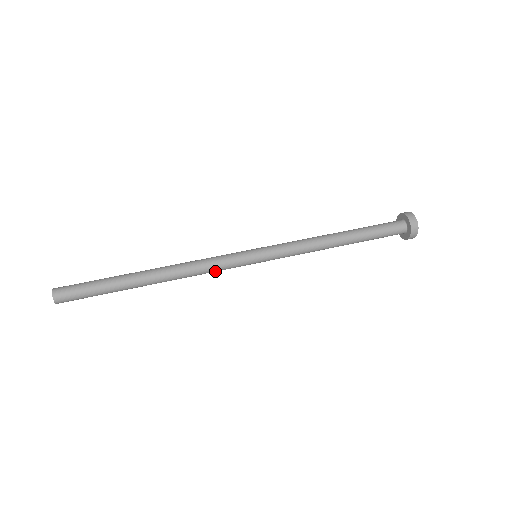
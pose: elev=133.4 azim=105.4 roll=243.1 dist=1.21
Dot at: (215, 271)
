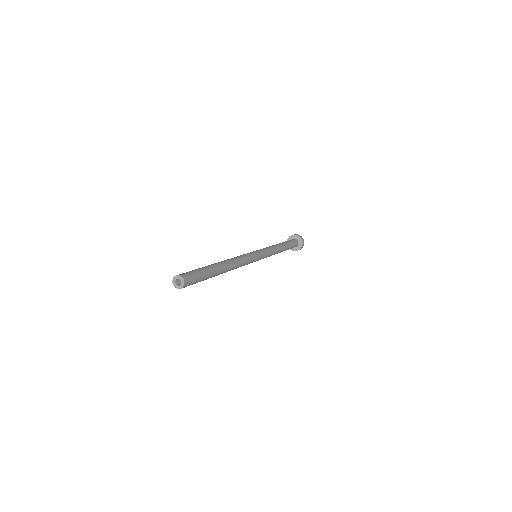
Dot at: (244, 265)
